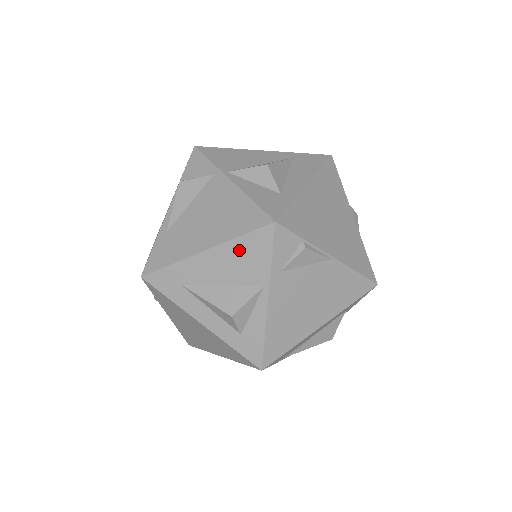
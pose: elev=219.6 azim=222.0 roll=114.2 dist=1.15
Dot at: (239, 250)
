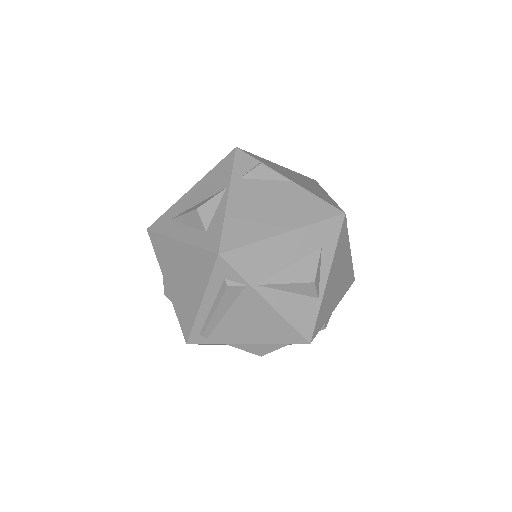
Dot at: (212, 175)
